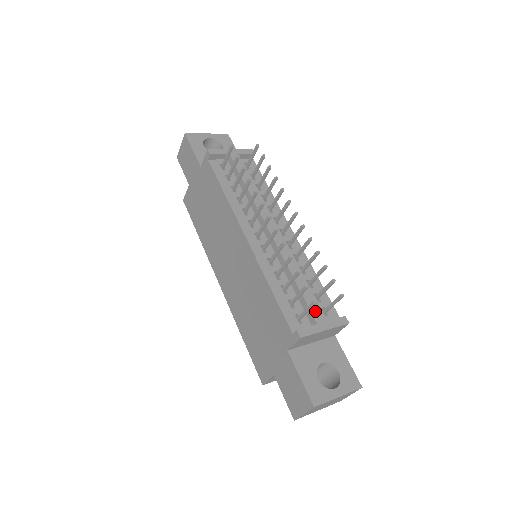
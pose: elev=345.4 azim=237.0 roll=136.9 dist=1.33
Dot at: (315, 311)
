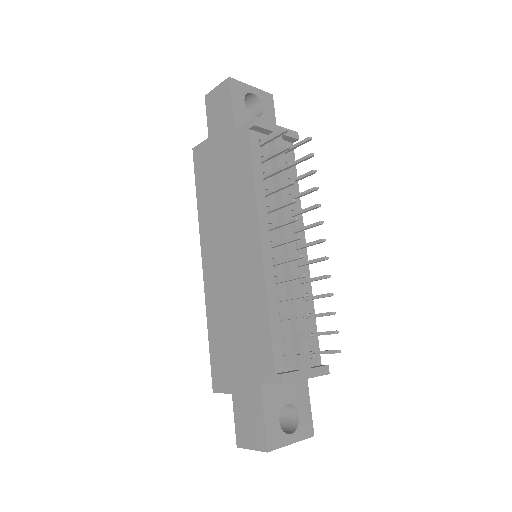
Dot at: occluded
